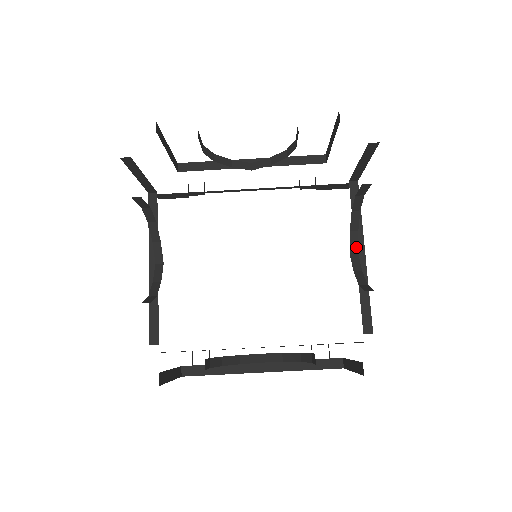
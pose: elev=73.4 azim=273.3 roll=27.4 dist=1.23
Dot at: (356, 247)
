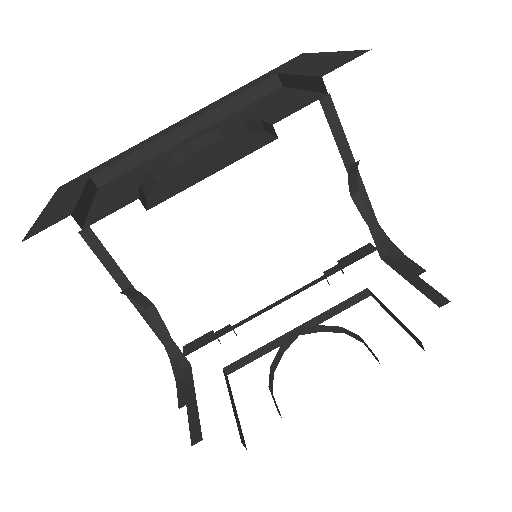
Dot at: (356, 187)
